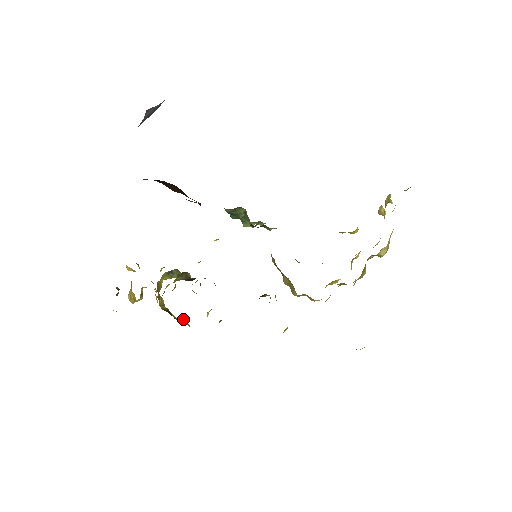
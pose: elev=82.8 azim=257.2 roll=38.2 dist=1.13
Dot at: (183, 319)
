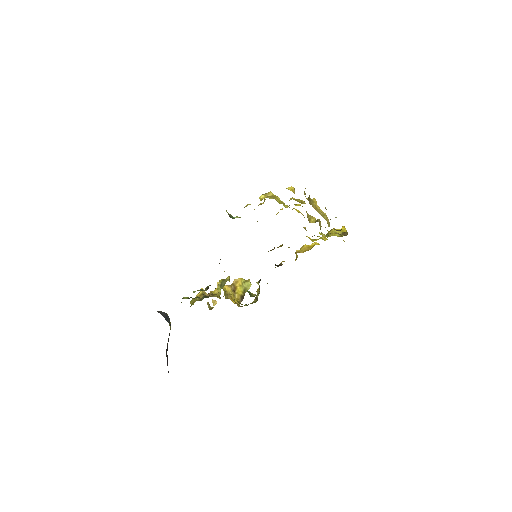
Dot at: (245, 284)
